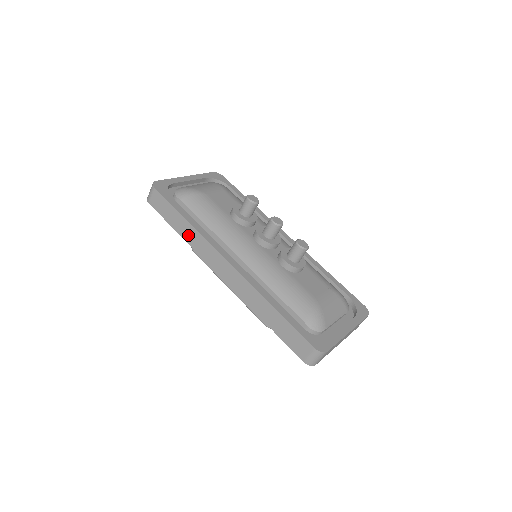
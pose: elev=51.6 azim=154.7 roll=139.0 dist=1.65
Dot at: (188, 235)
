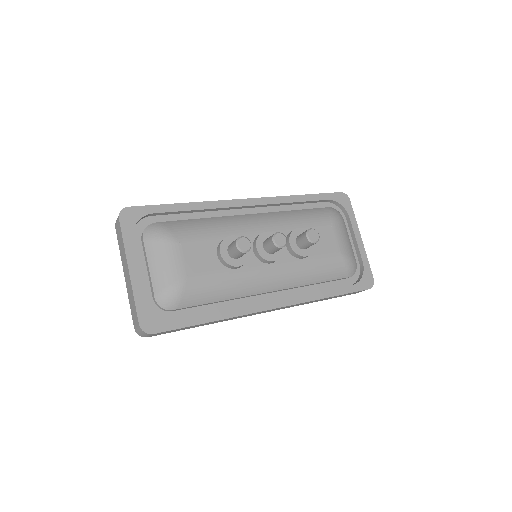
Dot at: occluded
